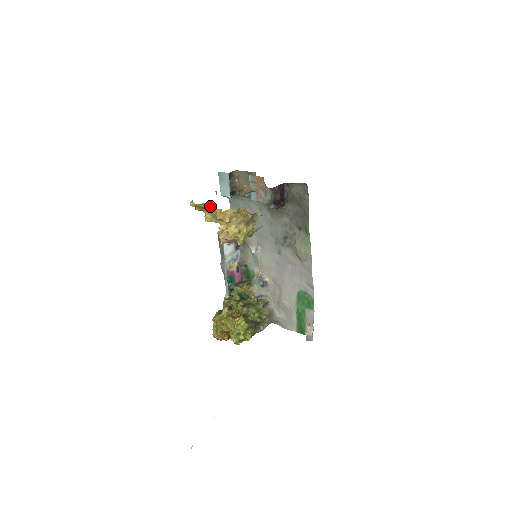
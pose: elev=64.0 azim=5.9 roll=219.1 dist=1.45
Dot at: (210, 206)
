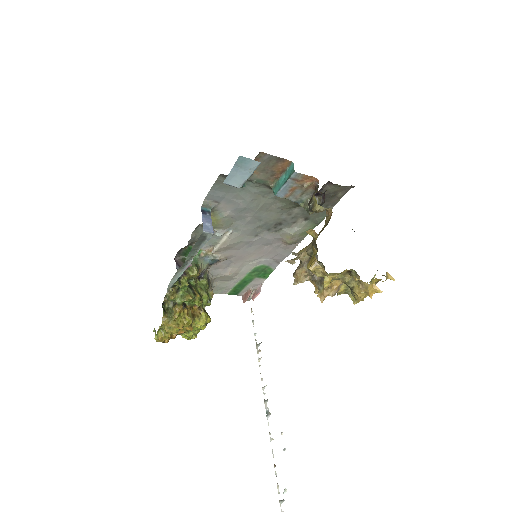
Dot at: (343, 272)
